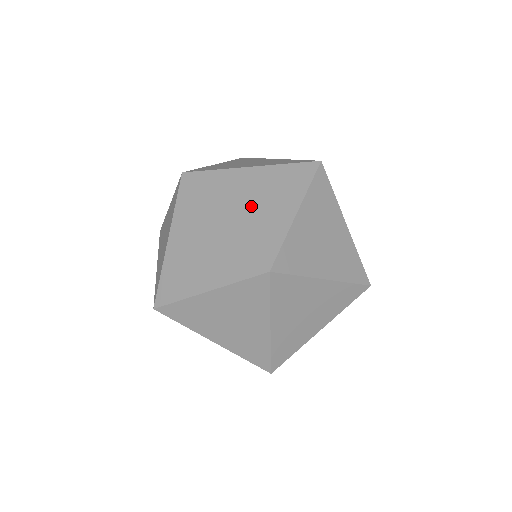
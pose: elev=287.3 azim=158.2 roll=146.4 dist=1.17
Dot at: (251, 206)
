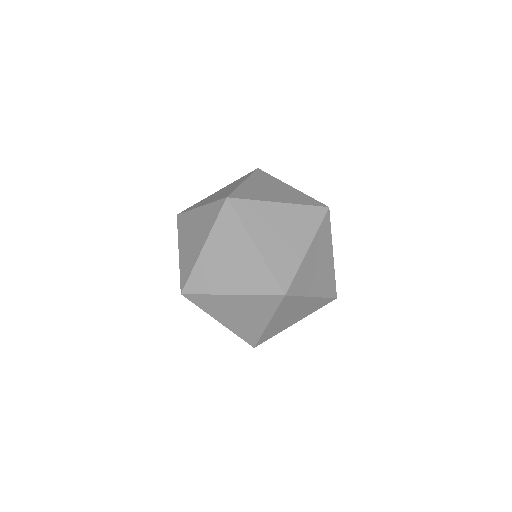
Dot at: (233, 271)
